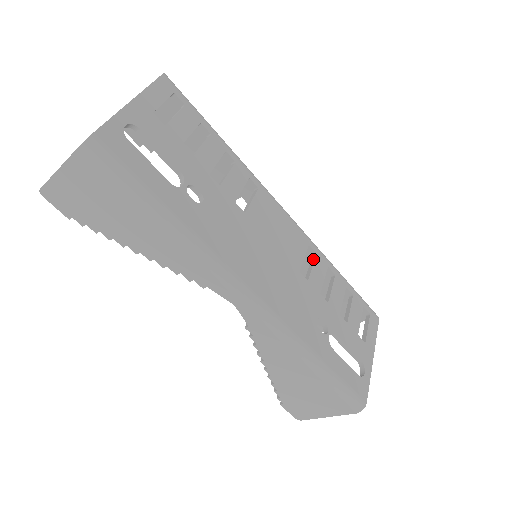
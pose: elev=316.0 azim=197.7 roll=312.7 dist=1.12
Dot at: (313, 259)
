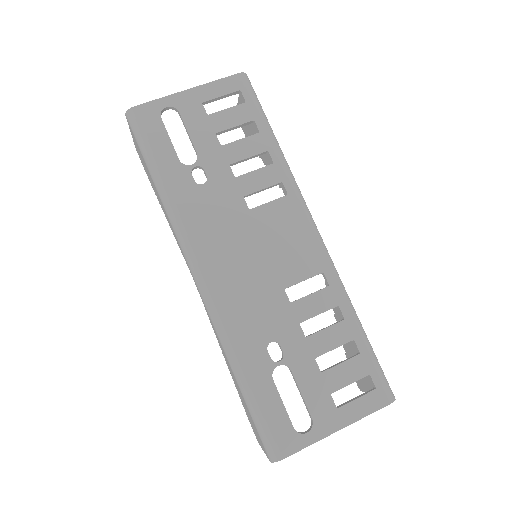
Dot at: occluded
